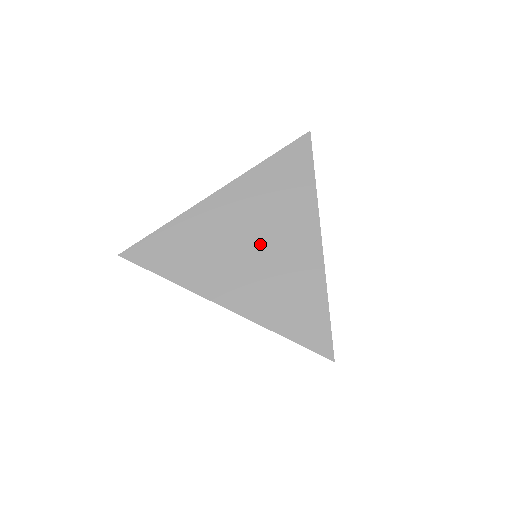
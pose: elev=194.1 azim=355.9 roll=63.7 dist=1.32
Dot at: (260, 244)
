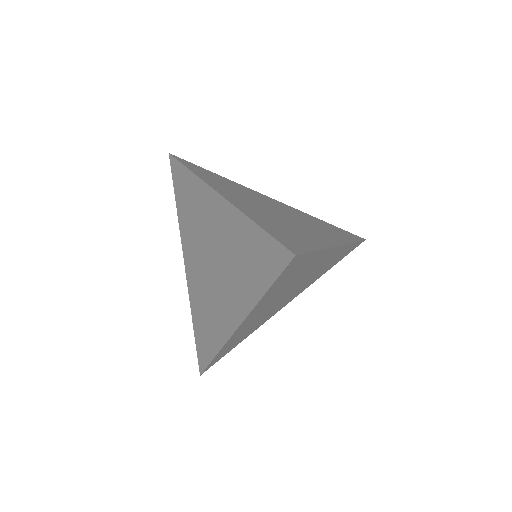
Dot at: (283, 215)
